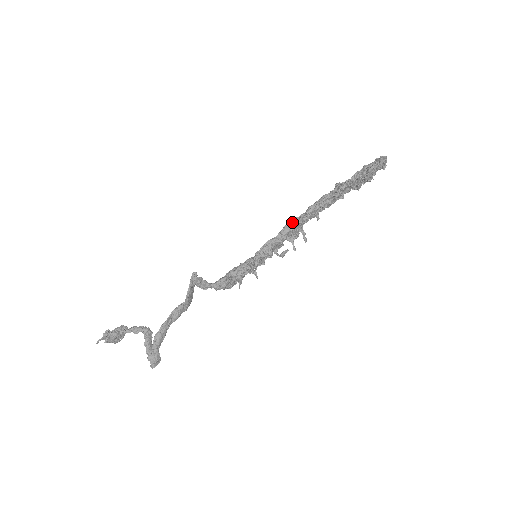
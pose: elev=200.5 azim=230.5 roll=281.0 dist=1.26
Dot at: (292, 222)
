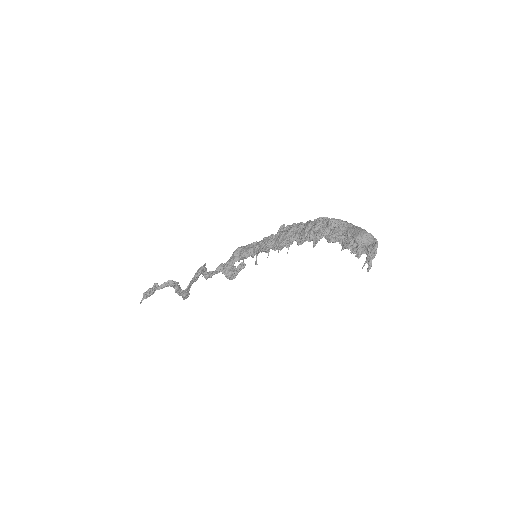
Dot at: (287, 238)
